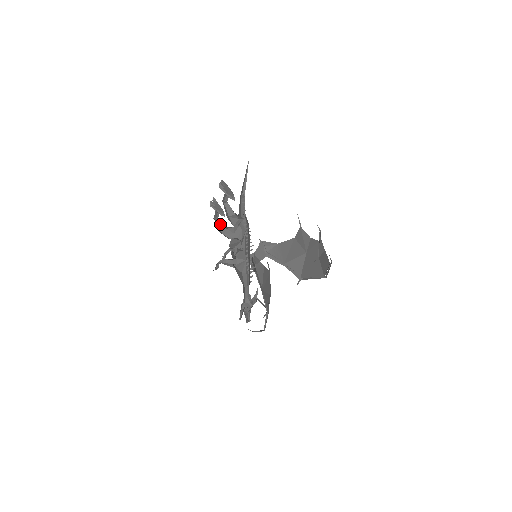
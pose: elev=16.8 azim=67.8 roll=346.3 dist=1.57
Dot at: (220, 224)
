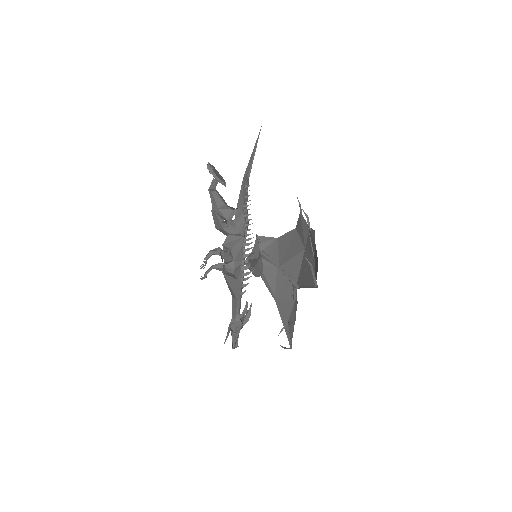
Dot at: (220, 218)
